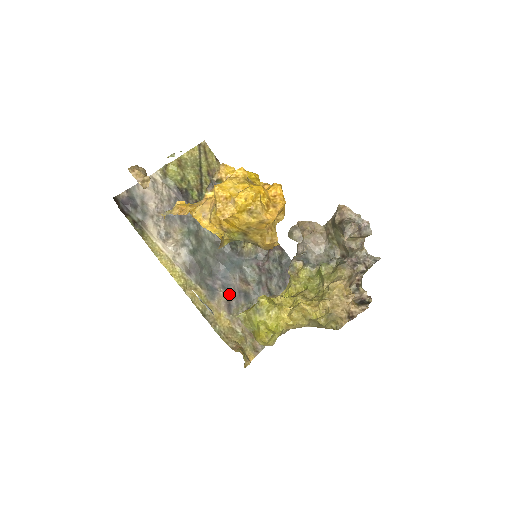
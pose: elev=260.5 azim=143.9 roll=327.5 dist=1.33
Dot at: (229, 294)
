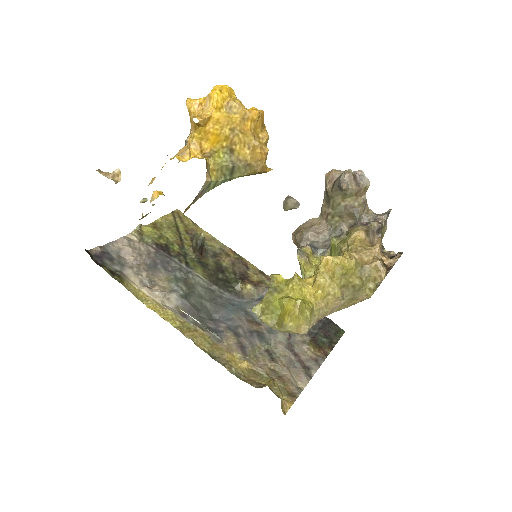
Dot at: (238, 335)
